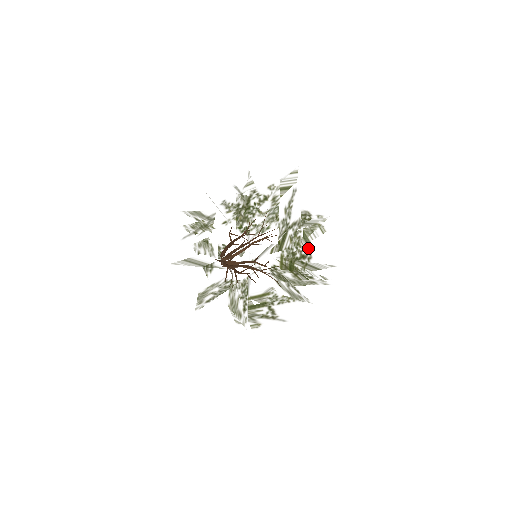
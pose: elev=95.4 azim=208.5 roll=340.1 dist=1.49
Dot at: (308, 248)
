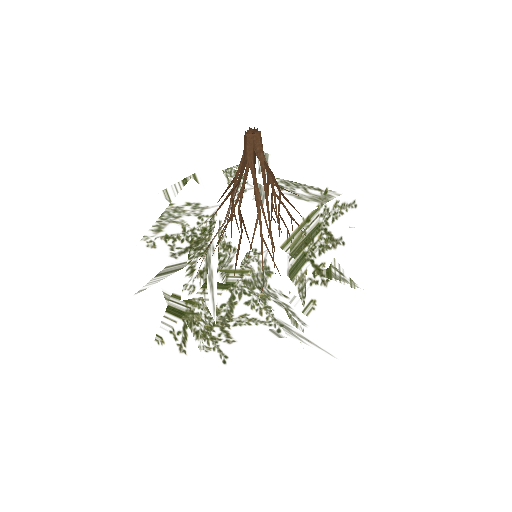
Dot at: (329, 271)
